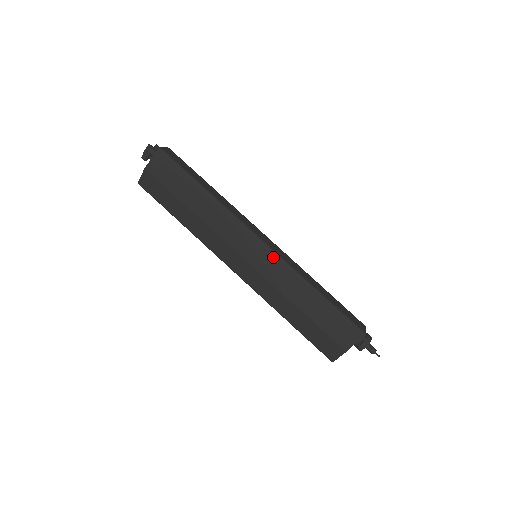
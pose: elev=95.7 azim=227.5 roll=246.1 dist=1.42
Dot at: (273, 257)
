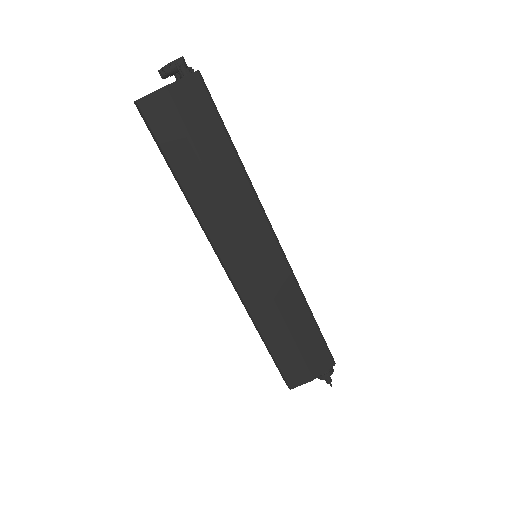
Dot at: (284, 264)
